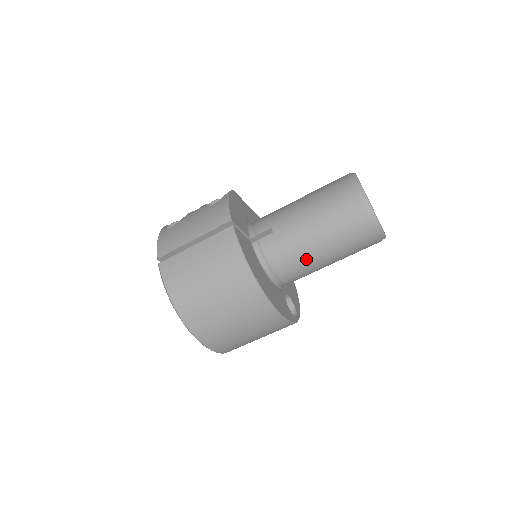
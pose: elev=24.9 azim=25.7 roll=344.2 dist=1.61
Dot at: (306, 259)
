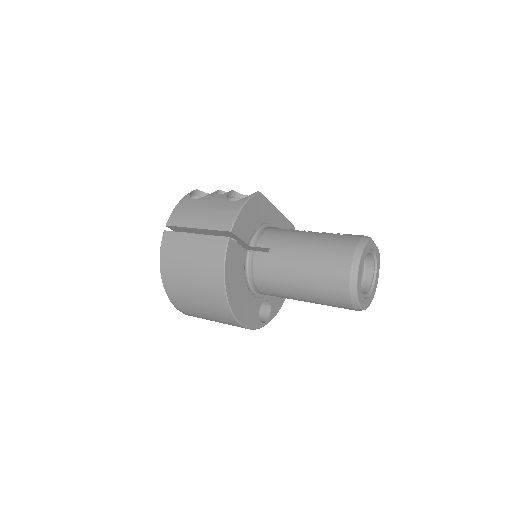
Dot at: (285, 291)
